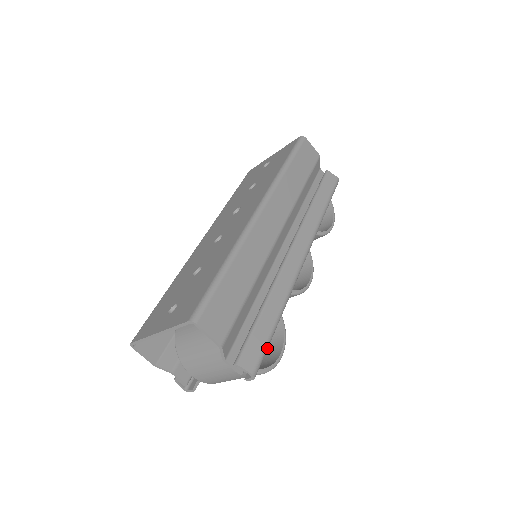
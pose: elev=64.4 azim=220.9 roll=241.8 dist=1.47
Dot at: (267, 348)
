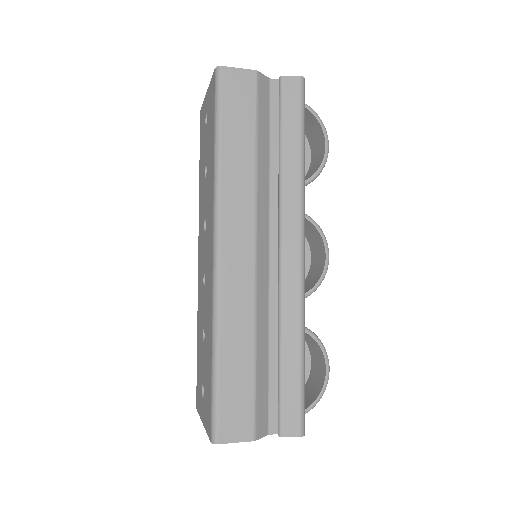
Dot at: (303, 397)
